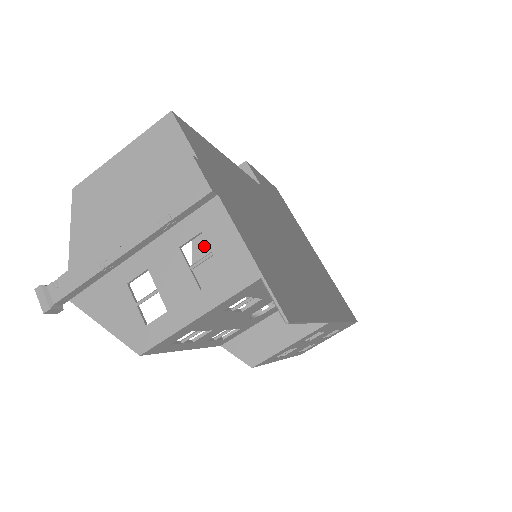
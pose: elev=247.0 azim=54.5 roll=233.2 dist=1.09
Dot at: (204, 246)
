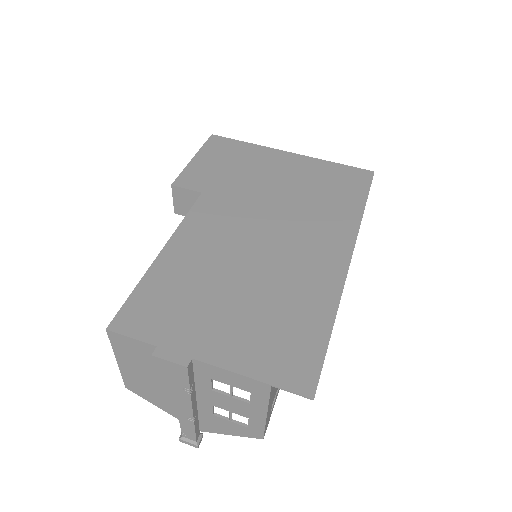
Dot at: occluded
